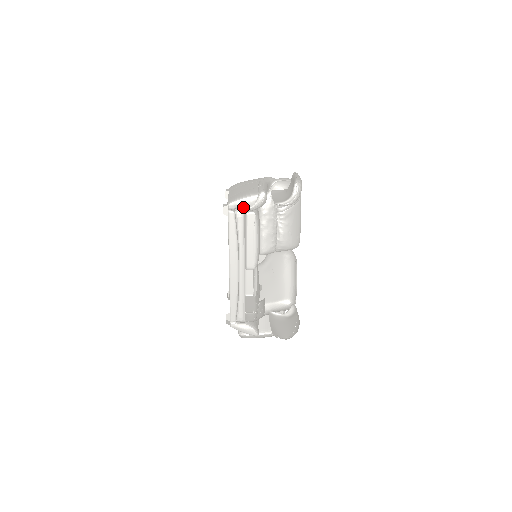
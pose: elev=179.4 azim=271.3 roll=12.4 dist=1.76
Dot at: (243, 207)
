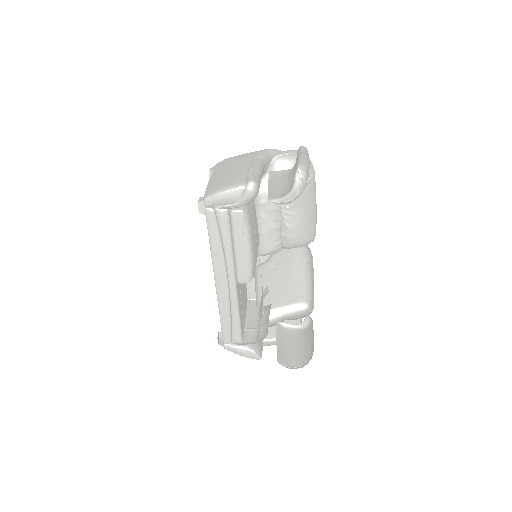
Dot at: (225, 203)
